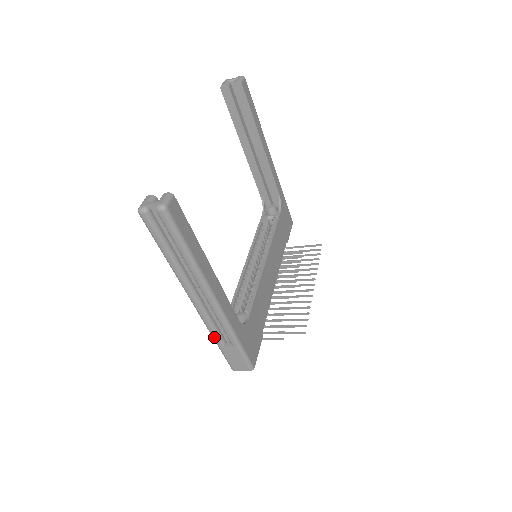
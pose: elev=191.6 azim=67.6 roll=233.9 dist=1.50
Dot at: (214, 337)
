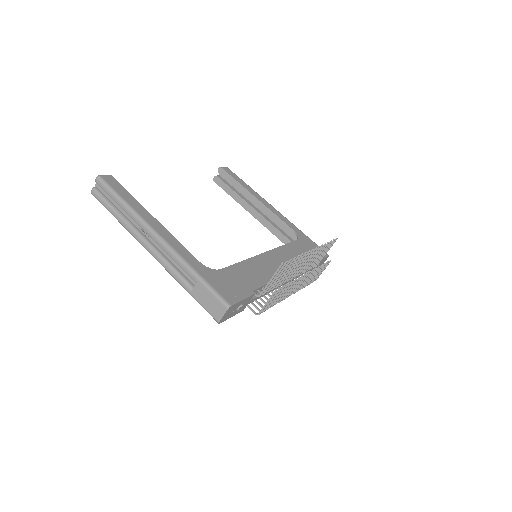
Dot at: (181, 283)
